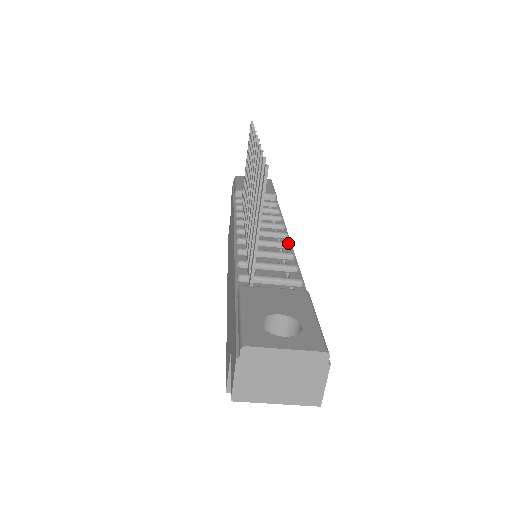
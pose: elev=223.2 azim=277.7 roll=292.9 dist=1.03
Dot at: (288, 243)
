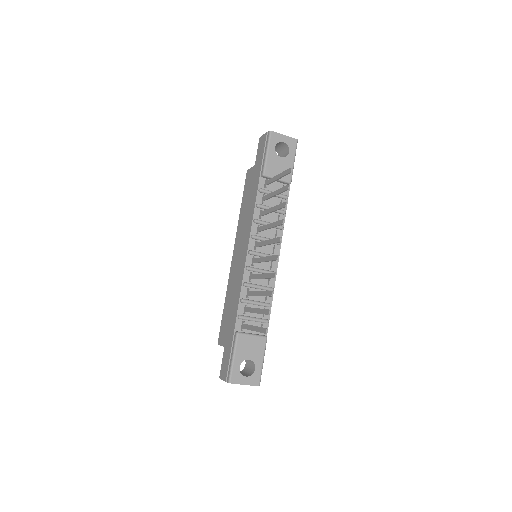
Dot at: occluded
